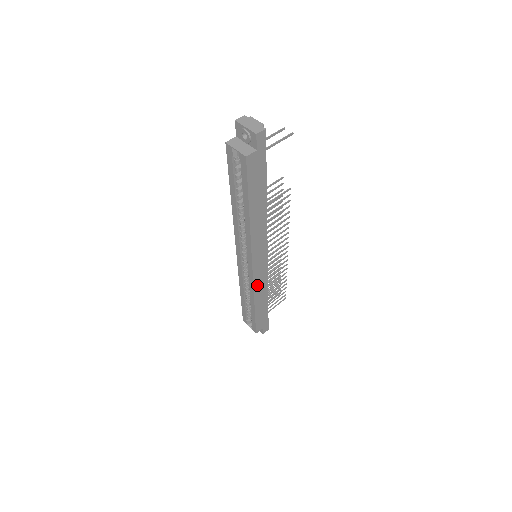
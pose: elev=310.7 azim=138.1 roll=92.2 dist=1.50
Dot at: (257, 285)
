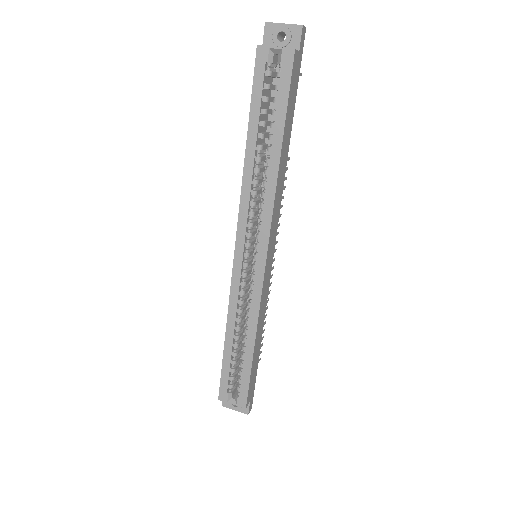
Dot at: (262, 300)
